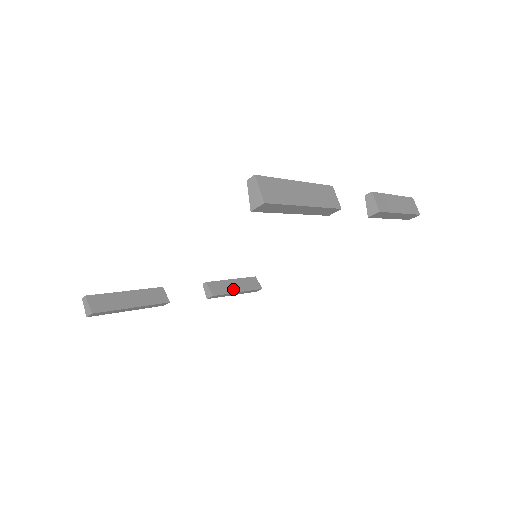
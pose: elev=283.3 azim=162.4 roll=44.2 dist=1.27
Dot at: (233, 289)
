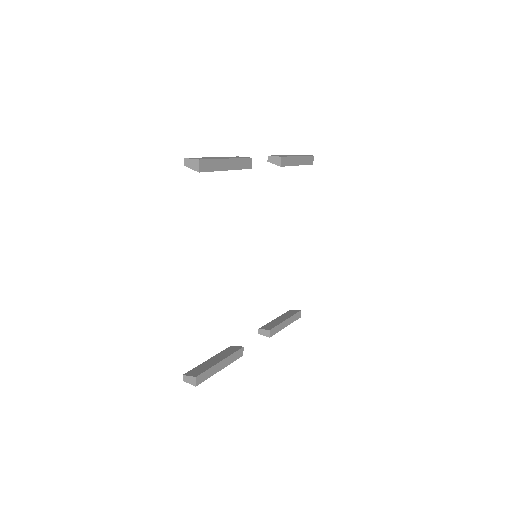
Dot at: (281, 321)
